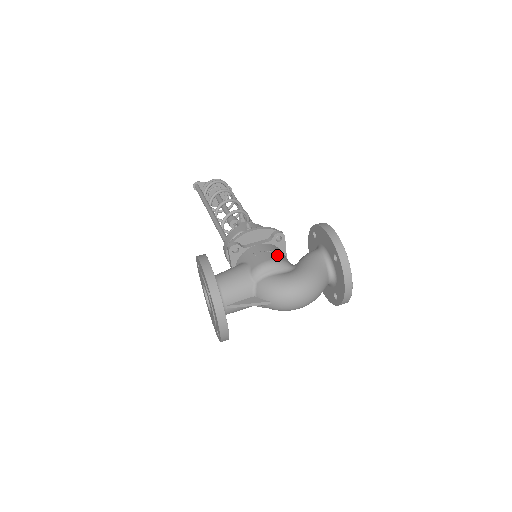
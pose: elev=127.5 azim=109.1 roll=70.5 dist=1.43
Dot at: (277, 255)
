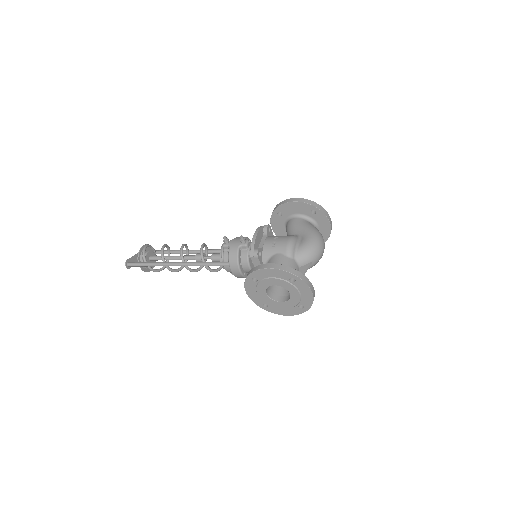
Dot at: (284, 236)
